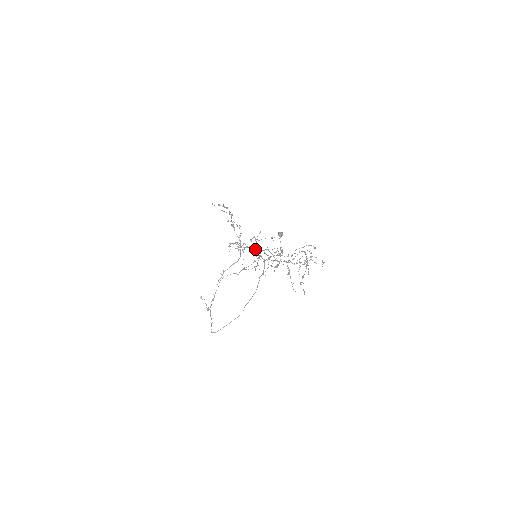
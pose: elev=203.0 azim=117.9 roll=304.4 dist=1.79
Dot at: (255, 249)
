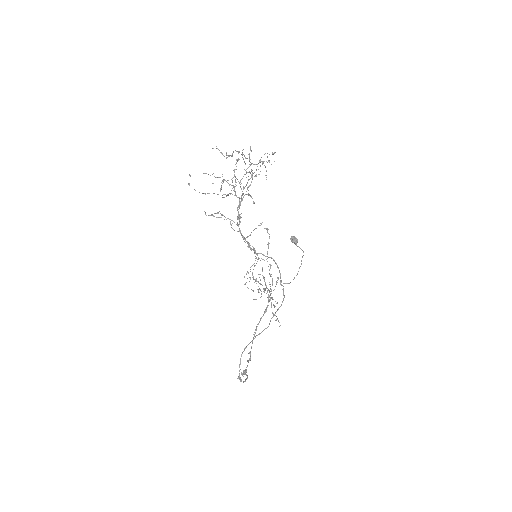
Dot at: occluded
